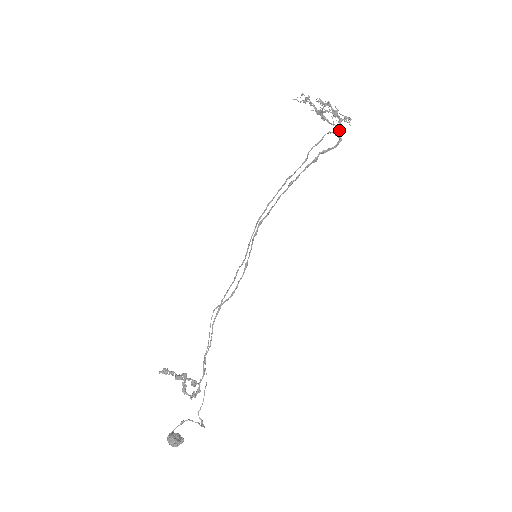
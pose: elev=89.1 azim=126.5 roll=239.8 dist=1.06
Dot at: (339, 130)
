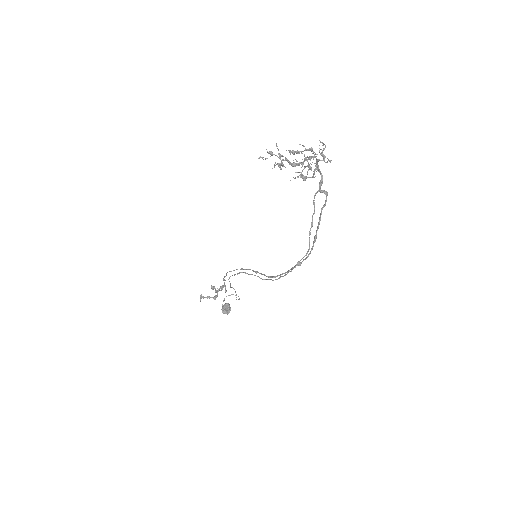
Dot at: (322, 182)
